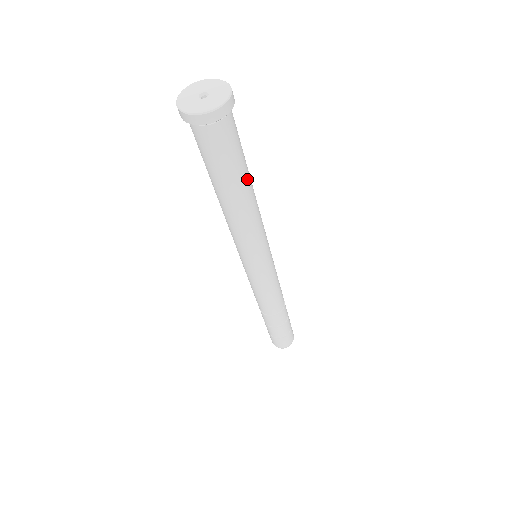
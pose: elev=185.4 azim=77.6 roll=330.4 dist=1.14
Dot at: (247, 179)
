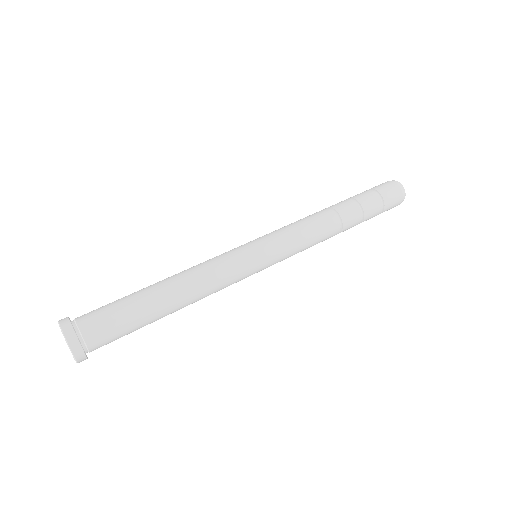
Dot at: (158, 310)
